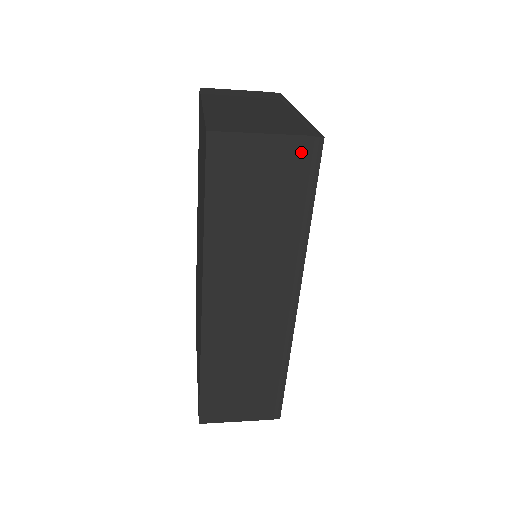
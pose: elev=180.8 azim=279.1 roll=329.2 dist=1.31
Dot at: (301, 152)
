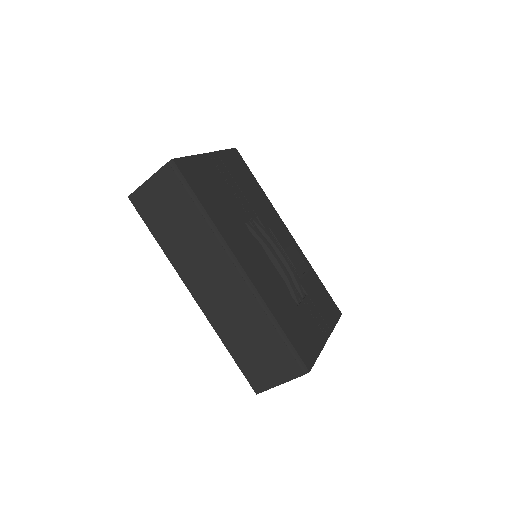
Dot at: (169, 175)
